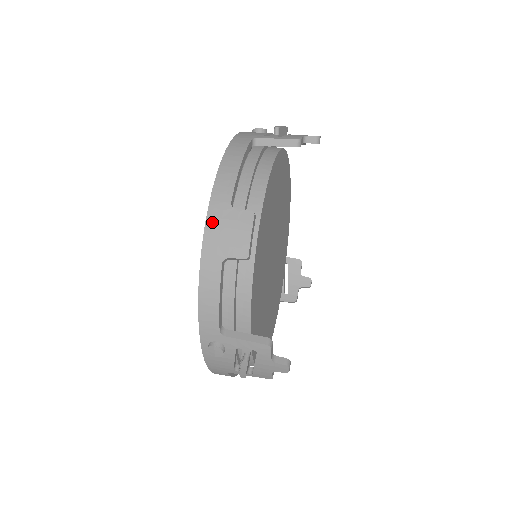
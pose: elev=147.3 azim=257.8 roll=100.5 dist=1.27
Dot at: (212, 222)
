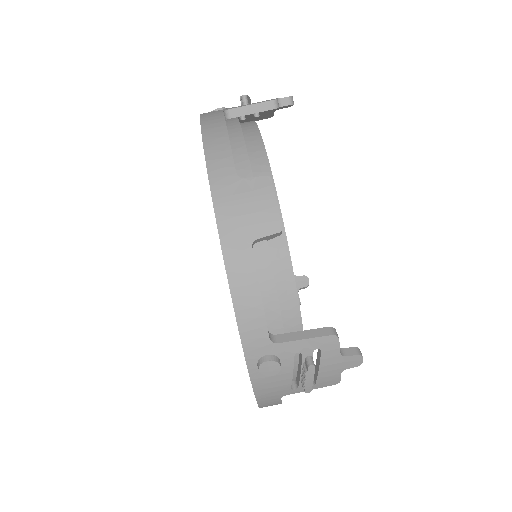
Dot at: (222, 202)
